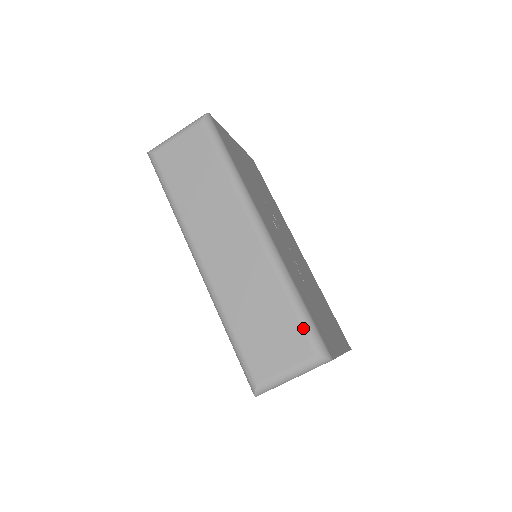
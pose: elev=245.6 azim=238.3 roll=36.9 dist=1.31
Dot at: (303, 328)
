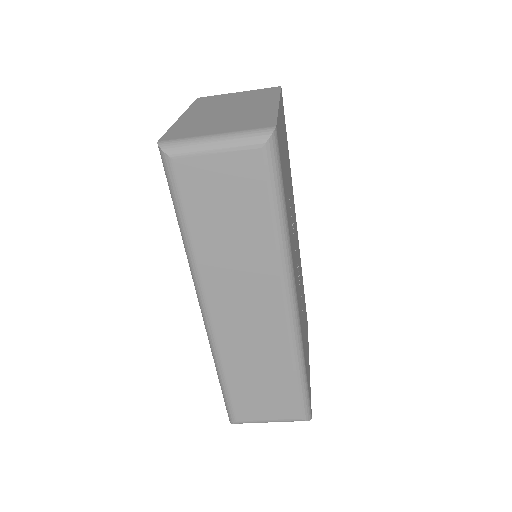
Dot at: (298, 400)
